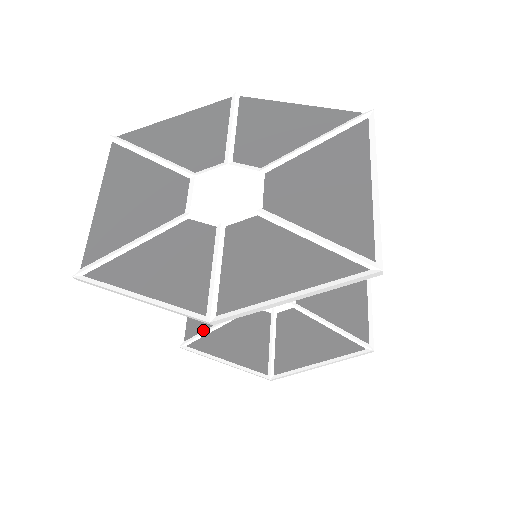
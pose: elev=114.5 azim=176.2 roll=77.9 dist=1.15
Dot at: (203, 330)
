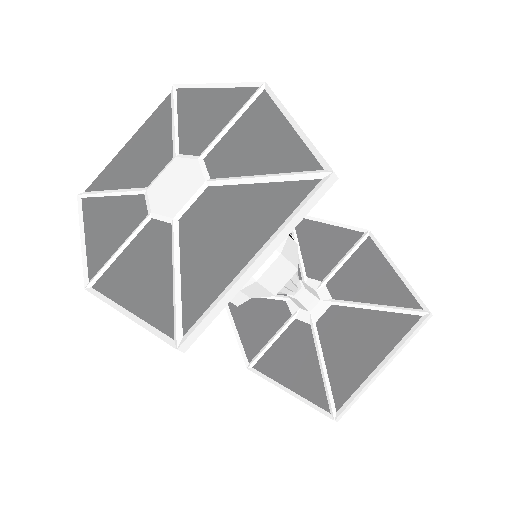
Dot at: occluded
